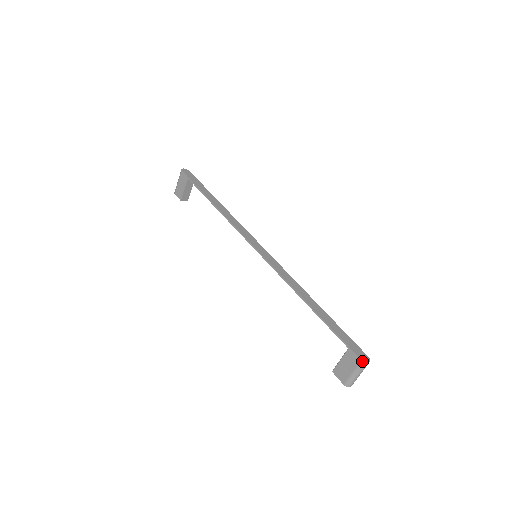
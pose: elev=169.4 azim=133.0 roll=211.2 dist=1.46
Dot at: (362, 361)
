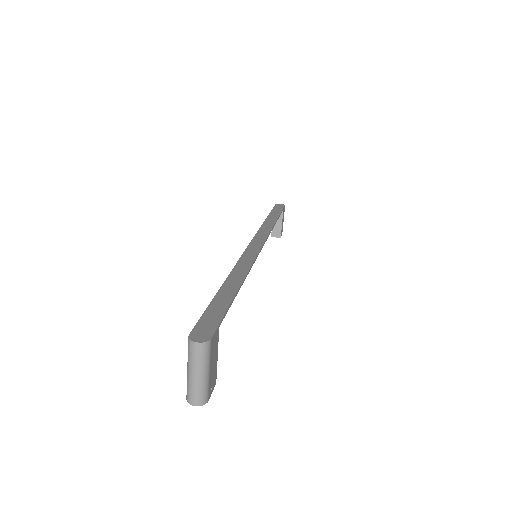
Dot at: (188, 337)
